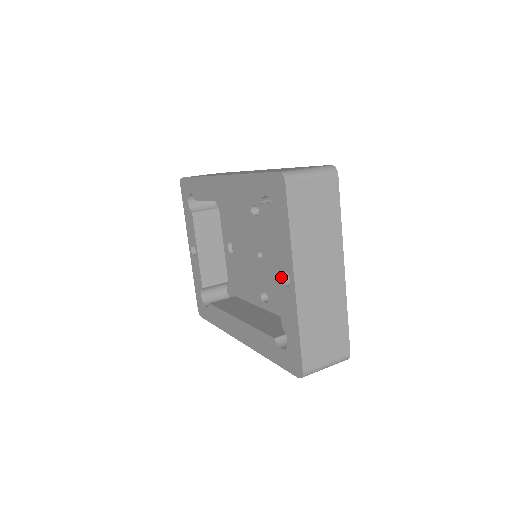
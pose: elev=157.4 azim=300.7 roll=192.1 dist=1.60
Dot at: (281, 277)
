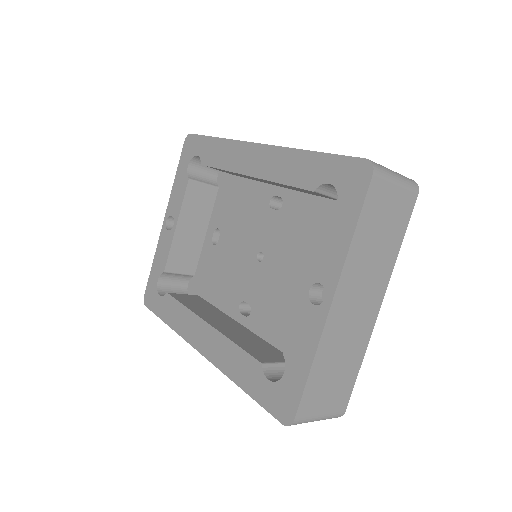
Dot at: (310, 290)
